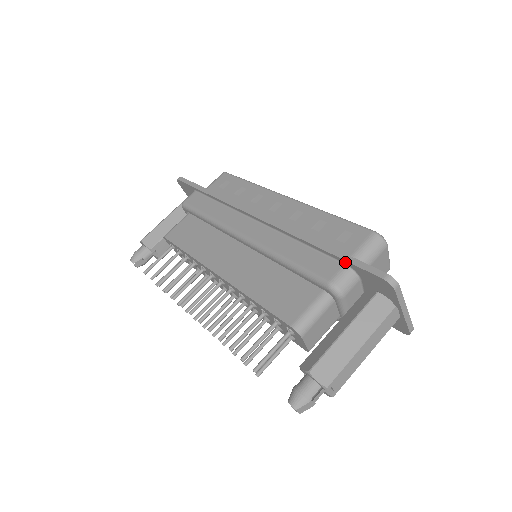
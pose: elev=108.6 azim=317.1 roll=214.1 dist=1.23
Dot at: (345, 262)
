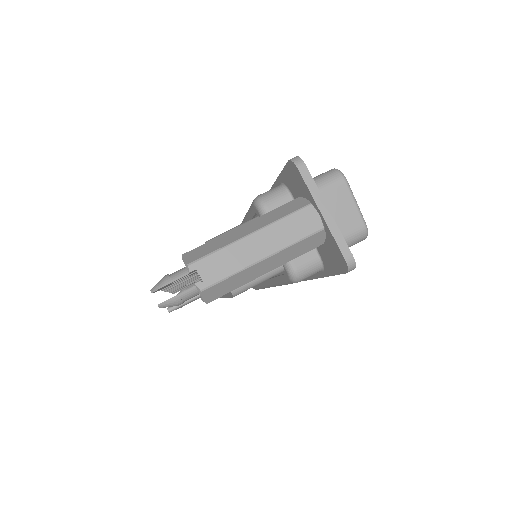
Dot at: (279, 180)
